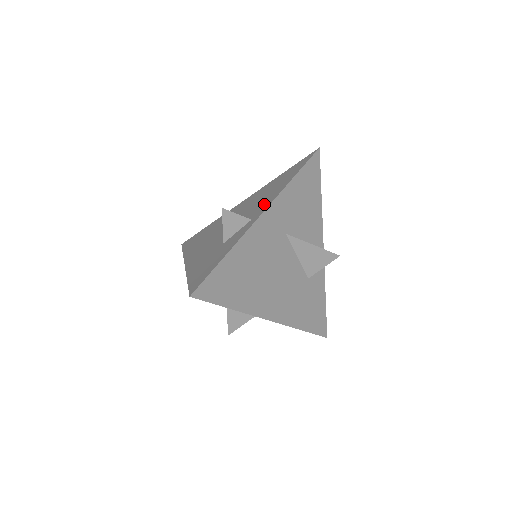
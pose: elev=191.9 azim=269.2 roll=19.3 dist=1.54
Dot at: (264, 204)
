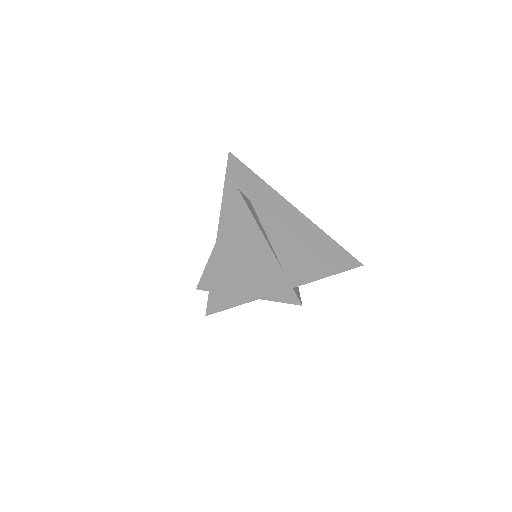
Dot at: occluded
